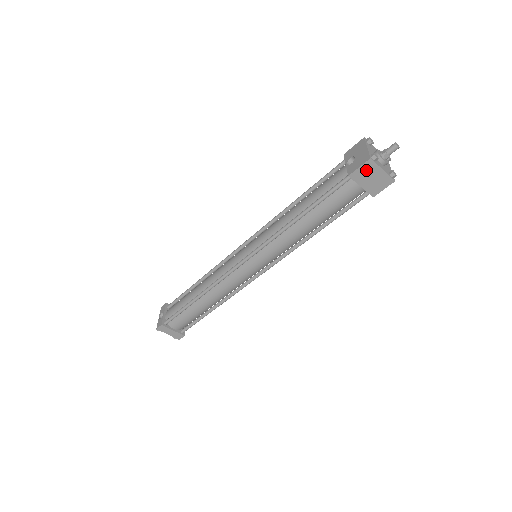
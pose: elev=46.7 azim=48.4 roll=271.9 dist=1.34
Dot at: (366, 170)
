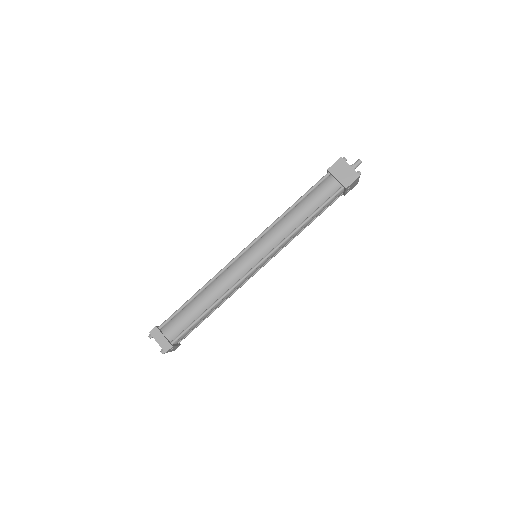
Dot at: (339, 166)
